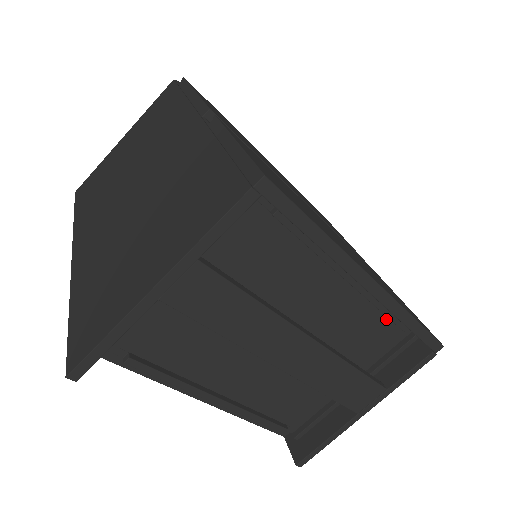
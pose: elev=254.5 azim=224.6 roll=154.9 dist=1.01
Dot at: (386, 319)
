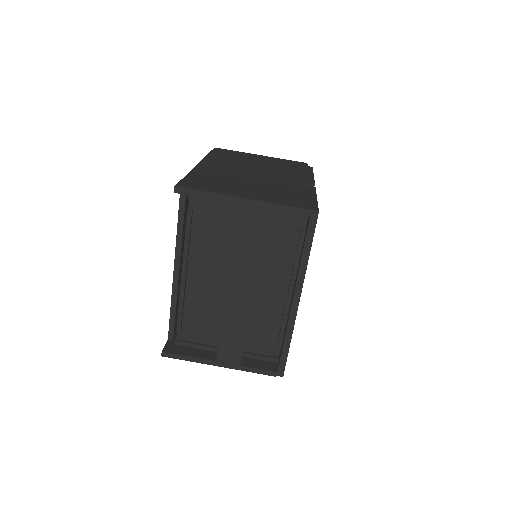
Dot at: (278, 334)
